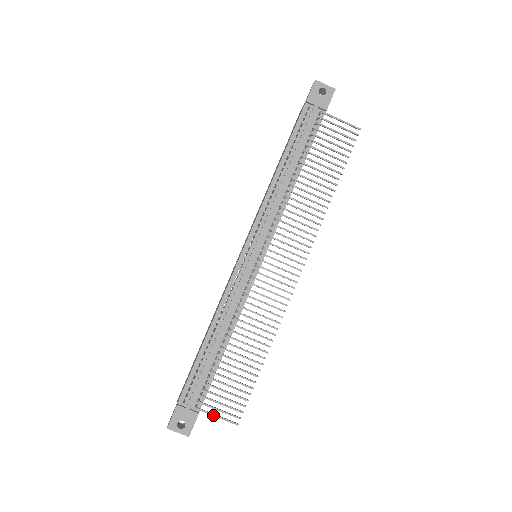
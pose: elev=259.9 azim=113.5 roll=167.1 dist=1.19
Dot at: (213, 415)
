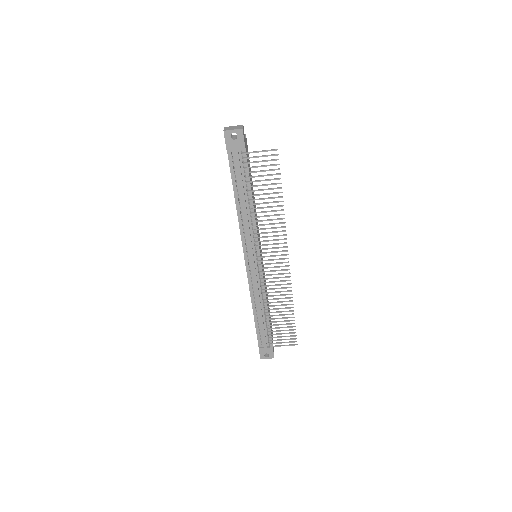
Dot at: occluded
